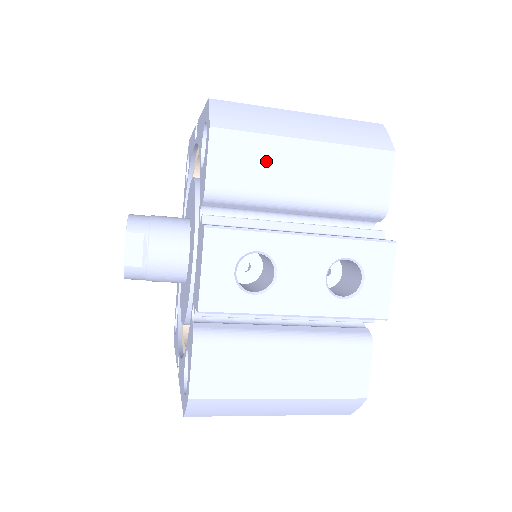
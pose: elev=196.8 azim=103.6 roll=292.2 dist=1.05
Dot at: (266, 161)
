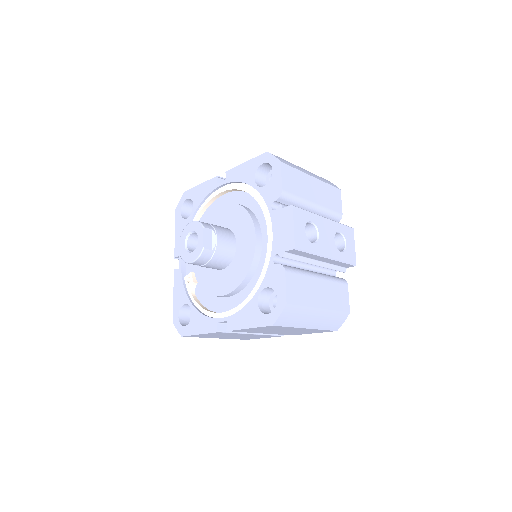
Dot at: (301, 183)
